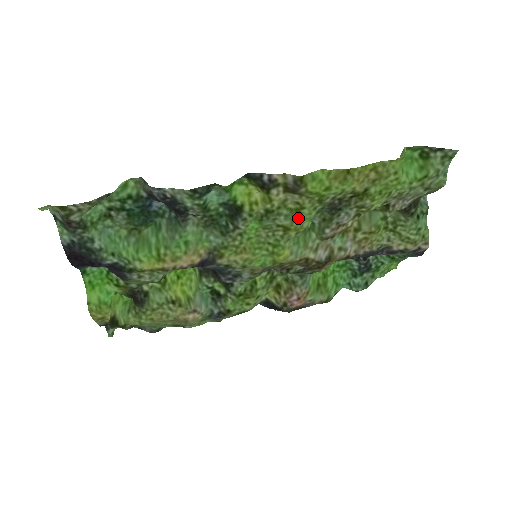
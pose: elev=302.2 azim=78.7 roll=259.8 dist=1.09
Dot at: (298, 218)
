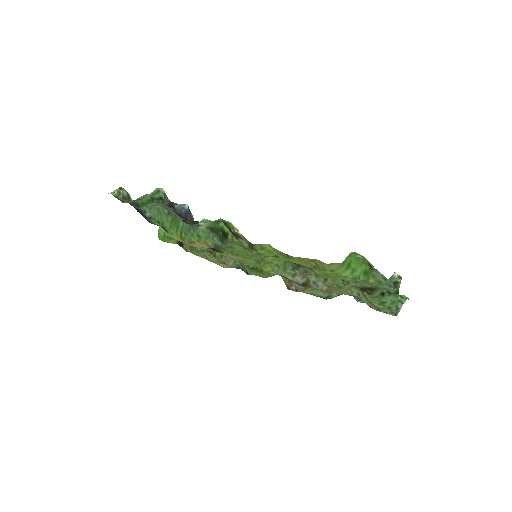
Dot at: (267, 258)
